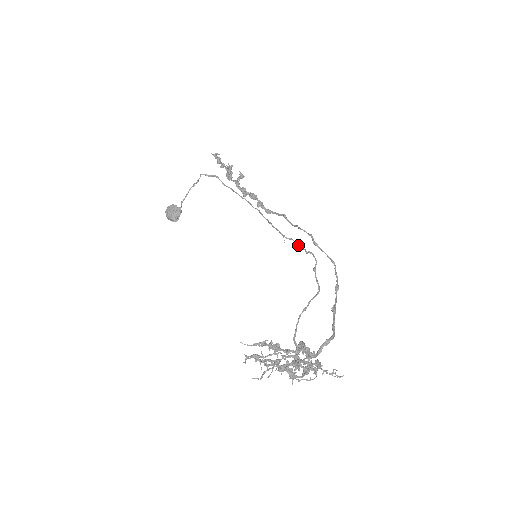
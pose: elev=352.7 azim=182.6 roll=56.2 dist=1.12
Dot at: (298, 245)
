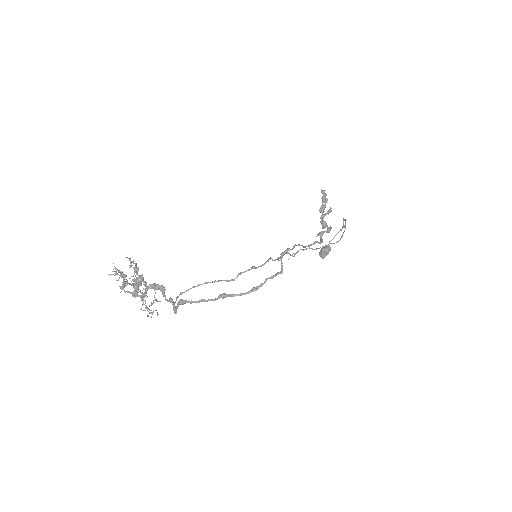
Dot at: occluded
